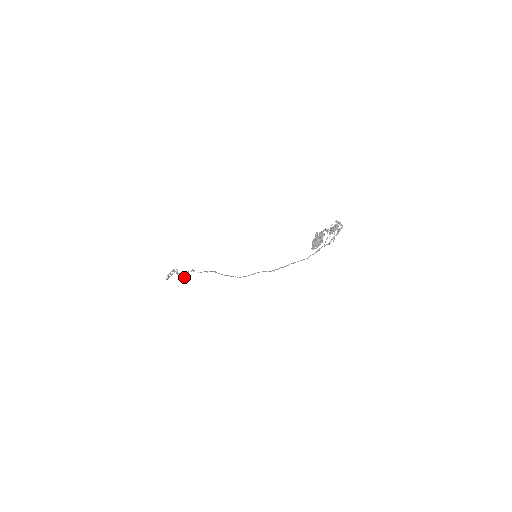
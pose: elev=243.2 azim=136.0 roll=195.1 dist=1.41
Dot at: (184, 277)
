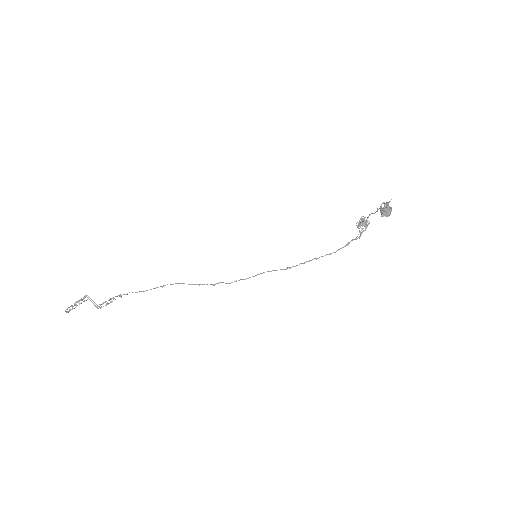
Dot at: occluded
